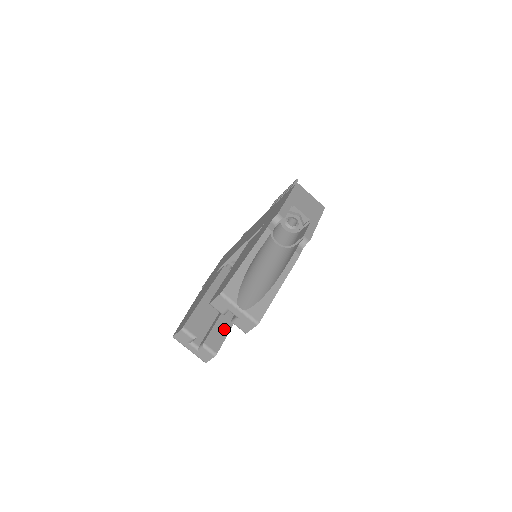
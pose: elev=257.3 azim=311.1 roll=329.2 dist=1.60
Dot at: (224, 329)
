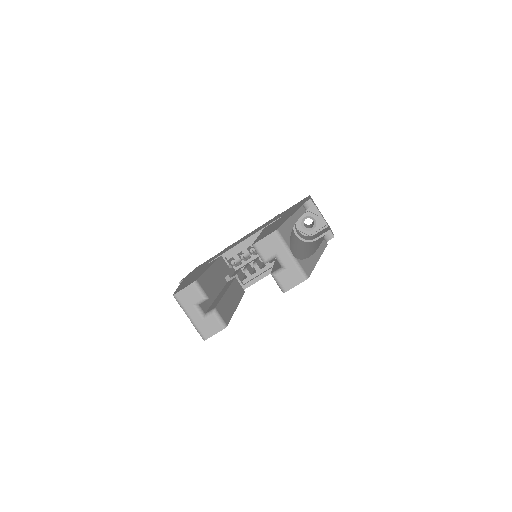
Dot at: (229, 308)
